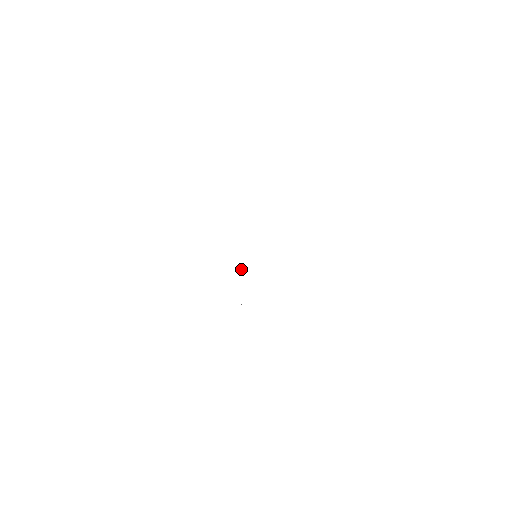
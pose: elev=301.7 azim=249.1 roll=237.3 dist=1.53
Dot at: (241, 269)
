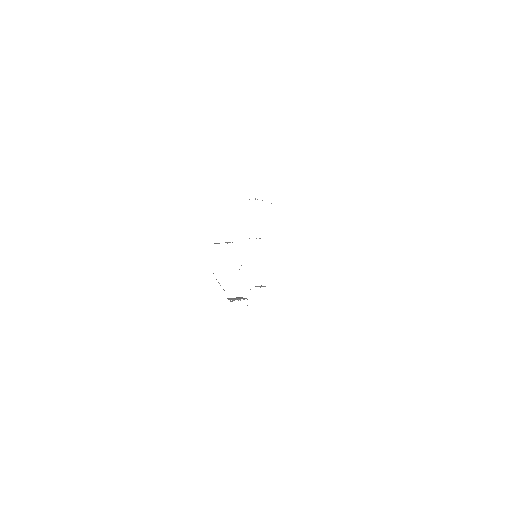
Dot at: occluded
